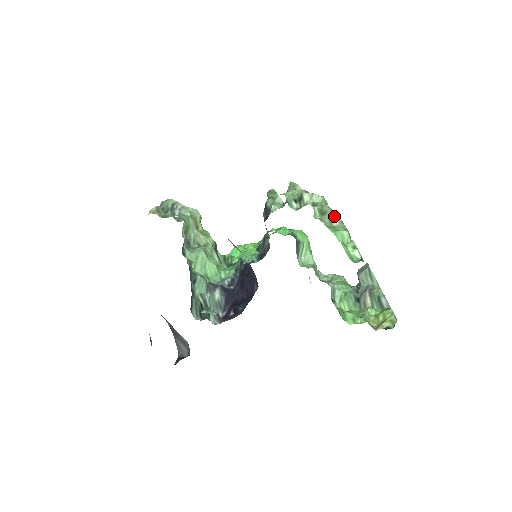
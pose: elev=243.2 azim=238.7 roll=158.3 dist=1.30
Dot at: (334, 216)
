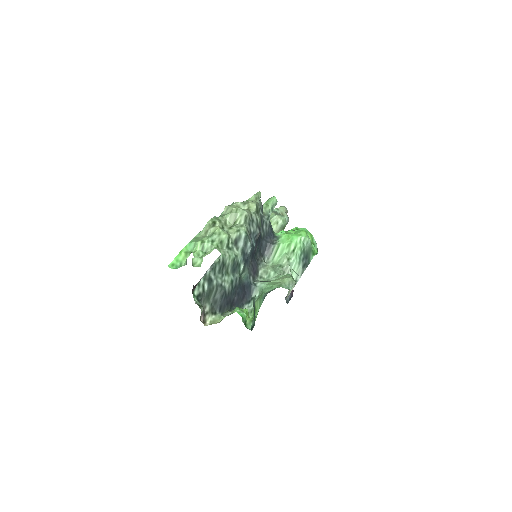
Dot at: (213, 227)
